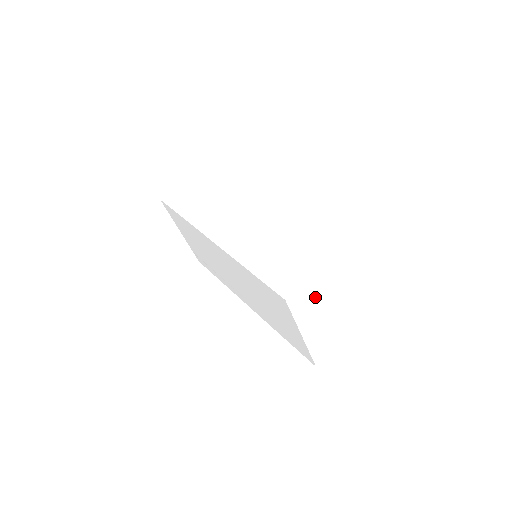
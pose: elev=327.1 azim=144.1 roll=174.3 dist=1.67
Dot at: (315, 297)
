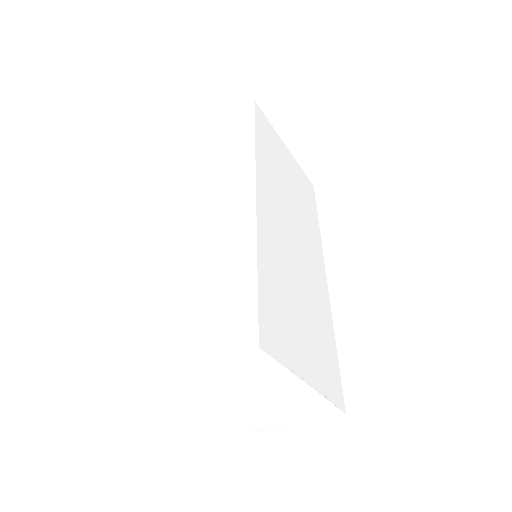
Dot at: (217, 383)
